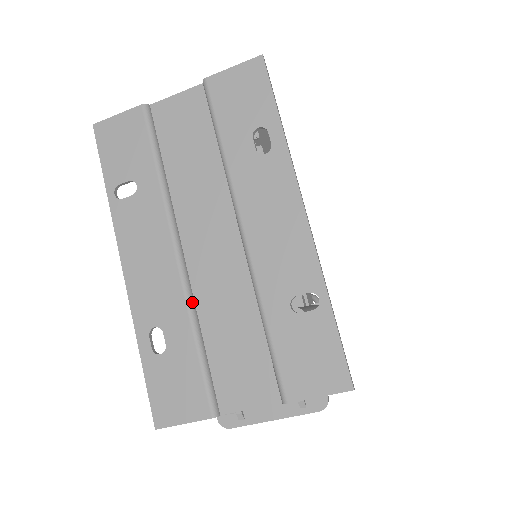
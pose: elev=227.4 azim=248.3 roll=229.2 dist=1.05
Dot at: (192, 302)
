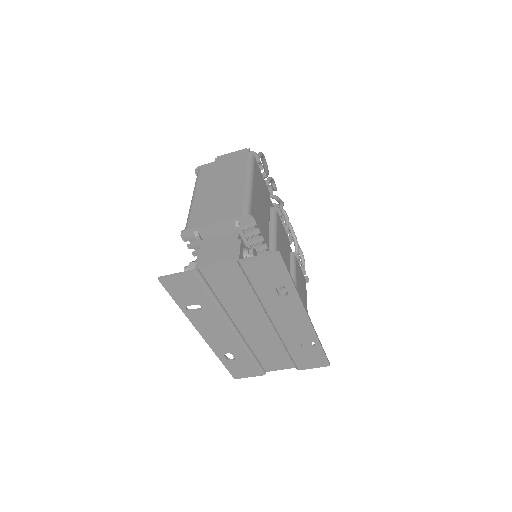
Dot at: (246, 344)
